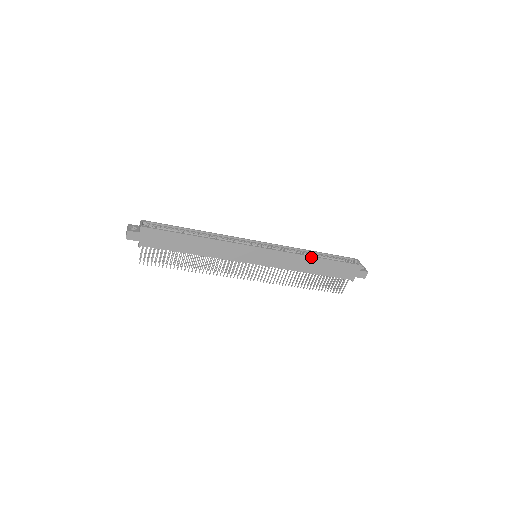
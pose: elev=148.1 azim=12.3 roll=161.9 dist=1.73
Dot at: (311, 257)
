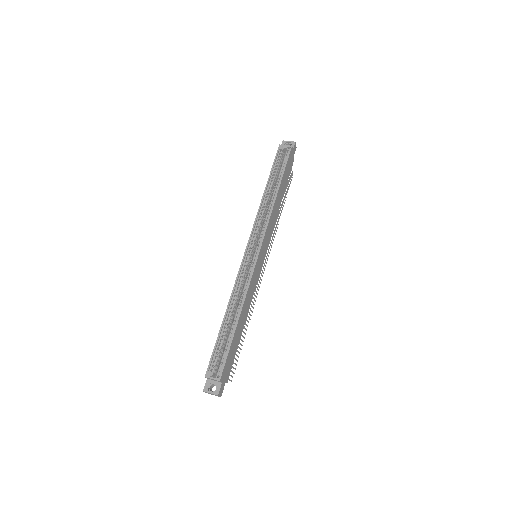
Dot at: (276, 199)
